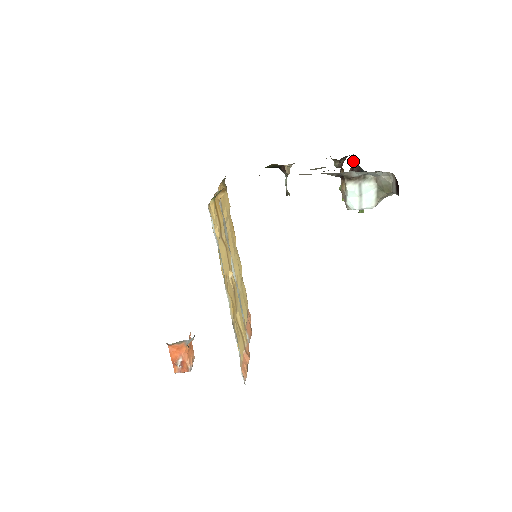
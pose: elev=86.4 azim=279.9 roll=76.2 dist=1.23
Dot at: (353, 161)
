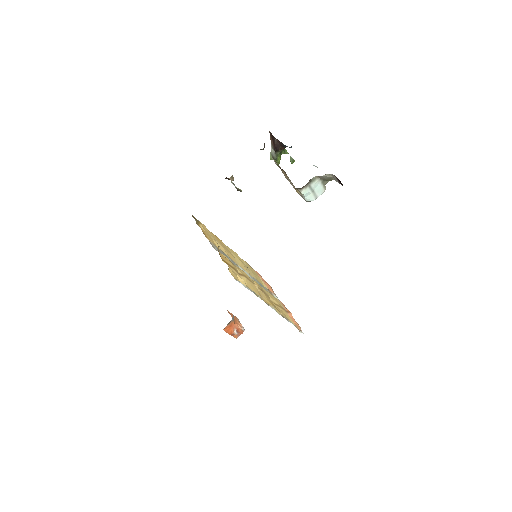
Dot at: (270, 135)
